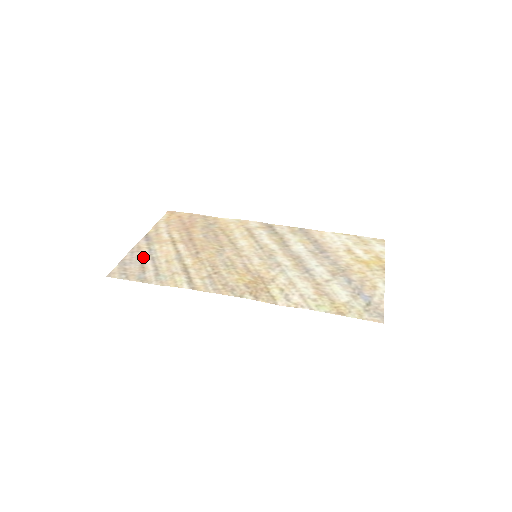
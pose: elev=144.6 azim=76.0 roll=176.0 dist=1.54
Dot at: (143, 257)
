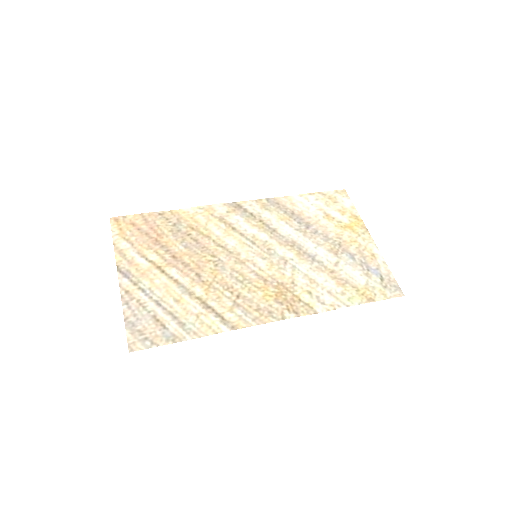
Dot at: (145, 305)
